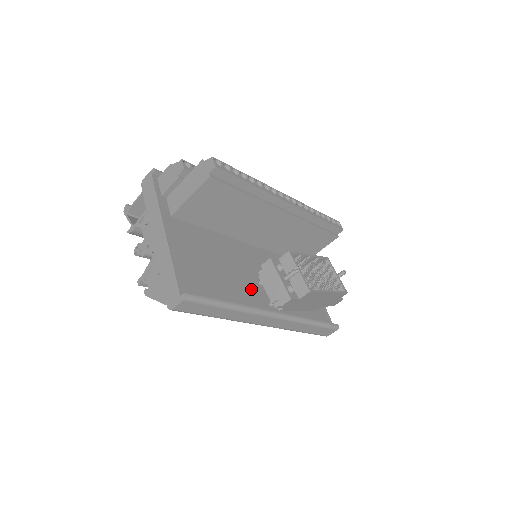
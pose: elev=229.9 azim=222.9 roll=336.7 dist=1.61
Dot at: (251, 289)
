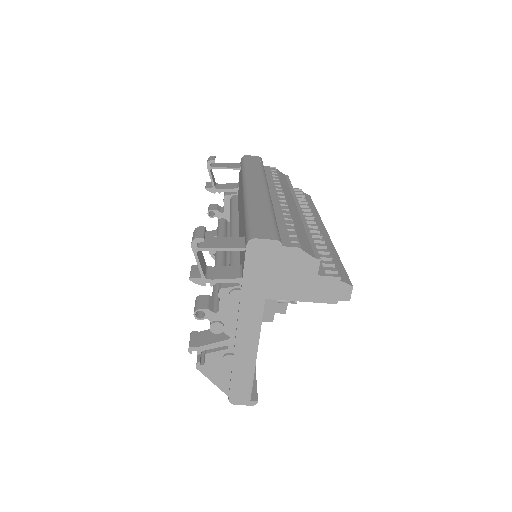
Dot at: occluded
